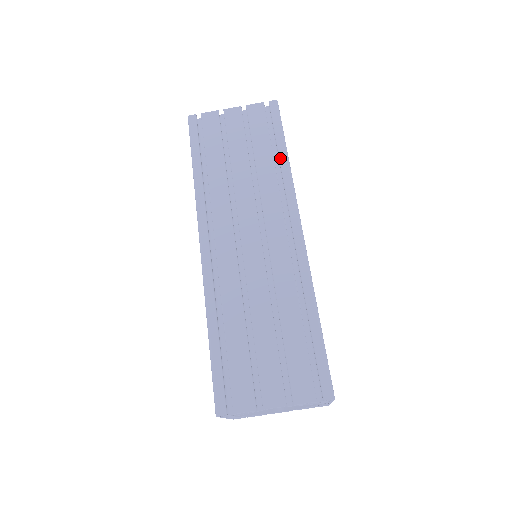
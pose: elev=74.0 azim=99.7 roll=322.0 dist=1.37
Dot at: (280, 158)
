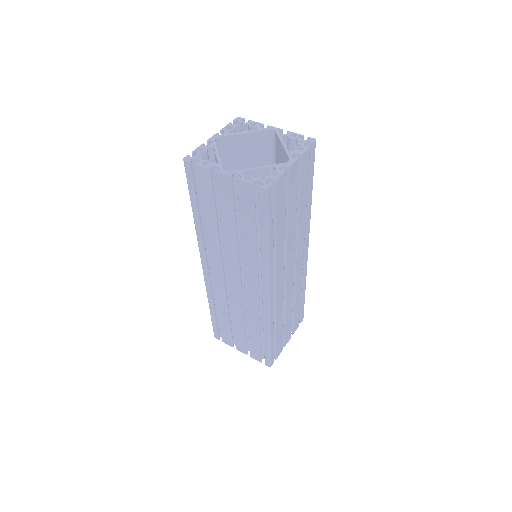
Dot at: occluded
